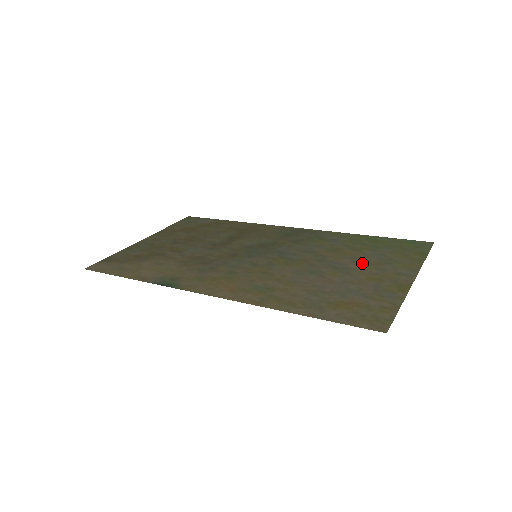
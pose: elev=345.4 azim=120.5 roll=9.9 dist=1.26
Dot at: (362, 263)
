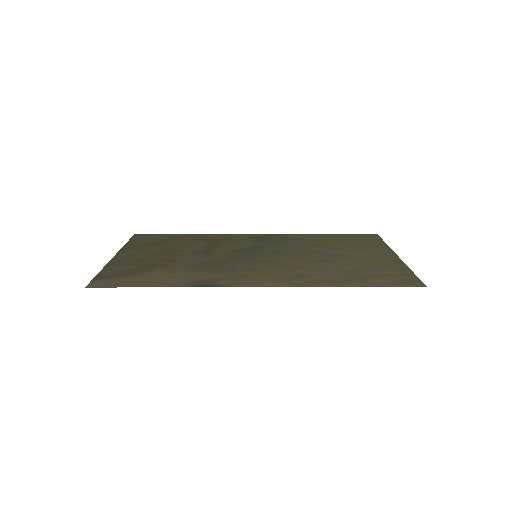
Dot at: (348, 251)
